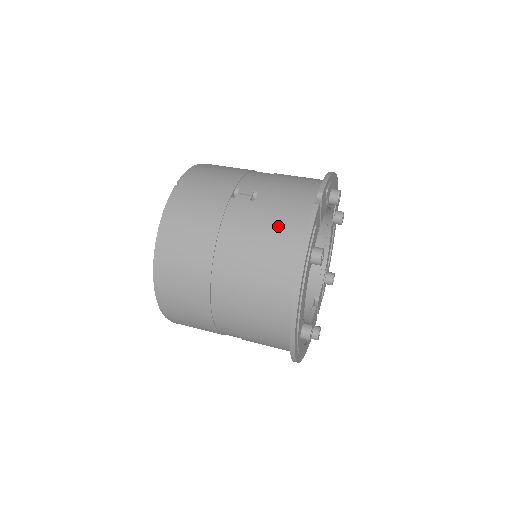
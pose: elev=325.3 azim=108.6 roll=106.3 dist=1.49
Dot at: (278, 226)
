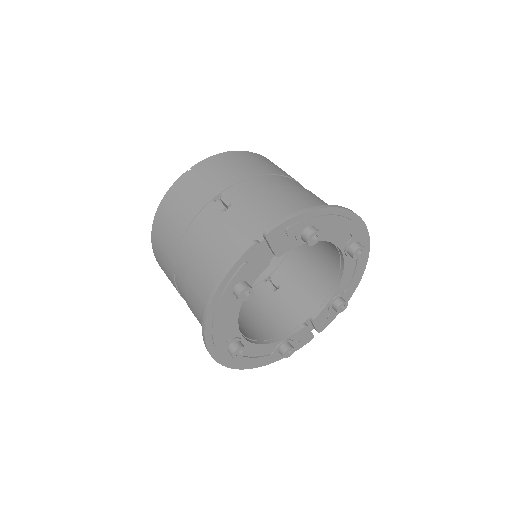
Dot at: (221, 248)
